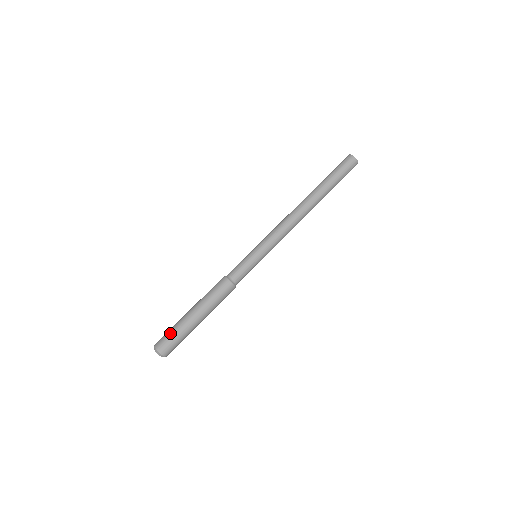
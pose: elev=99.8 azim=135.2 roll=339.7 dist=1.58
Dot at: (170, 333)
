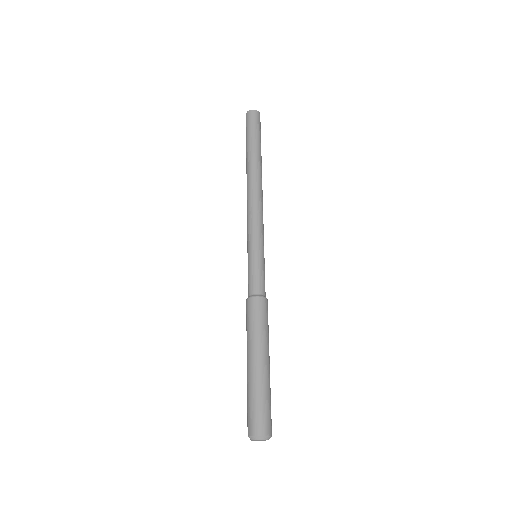
Dot at: (247, 405)
